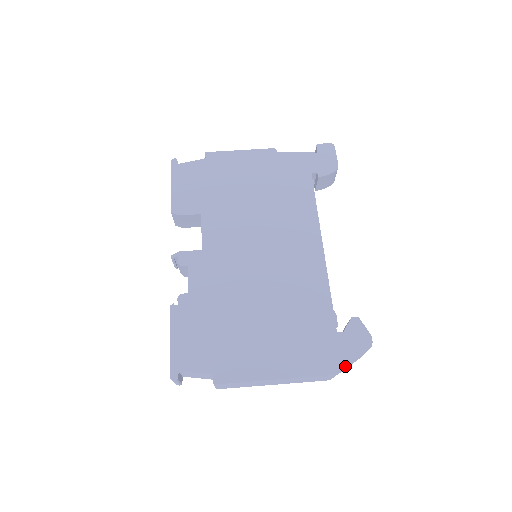
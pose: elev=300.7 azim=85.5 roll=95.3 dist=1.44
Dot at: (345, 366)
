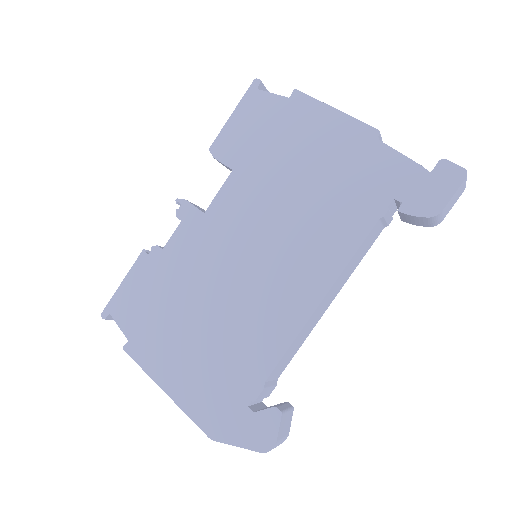
Dot at: (226, 443)
